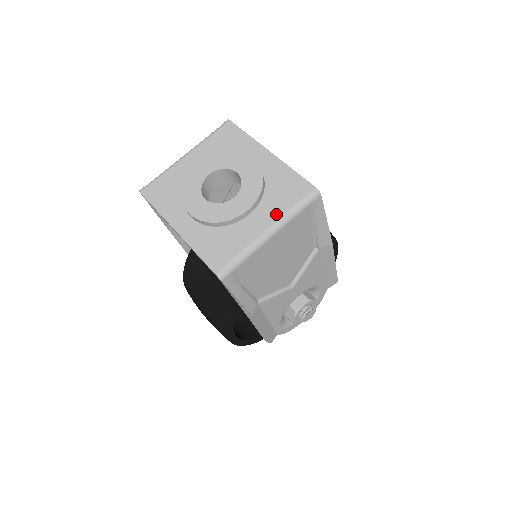
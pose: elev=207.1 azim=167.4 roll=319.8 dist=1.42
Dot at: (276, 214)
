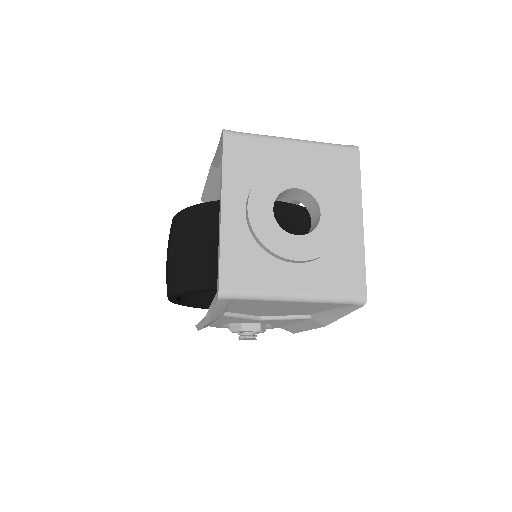
Dot at: (316, 287)
